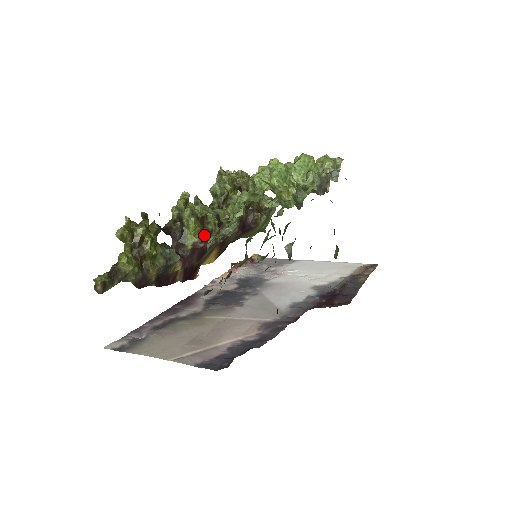
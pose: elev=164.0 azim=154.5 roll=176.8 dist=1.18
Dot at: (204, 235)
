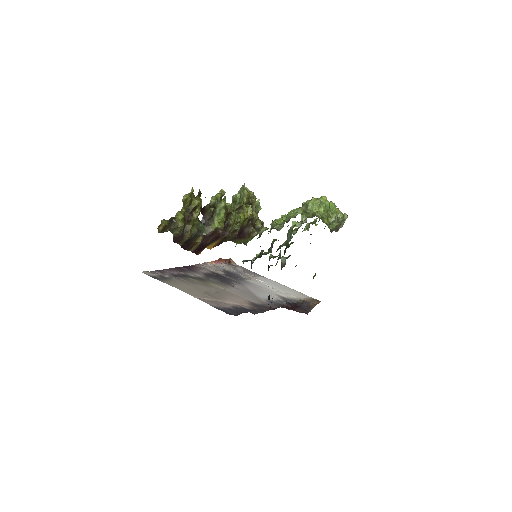
Dot at: (224, 226)
